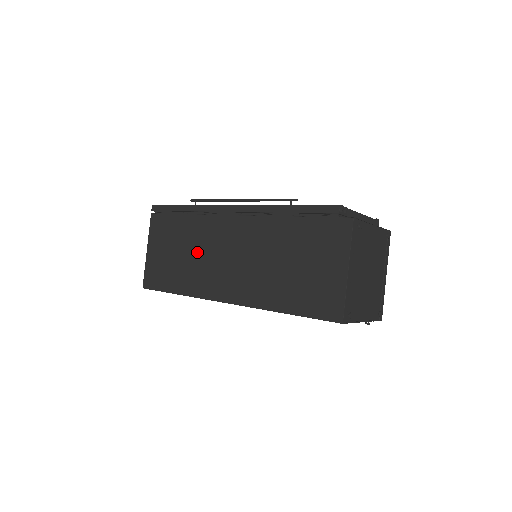
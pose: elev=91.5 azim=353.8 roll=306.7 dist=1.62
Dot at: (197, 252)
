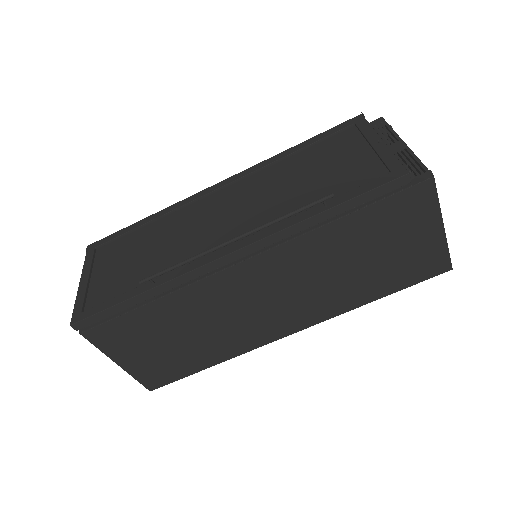
Dot at: (210, 323)
